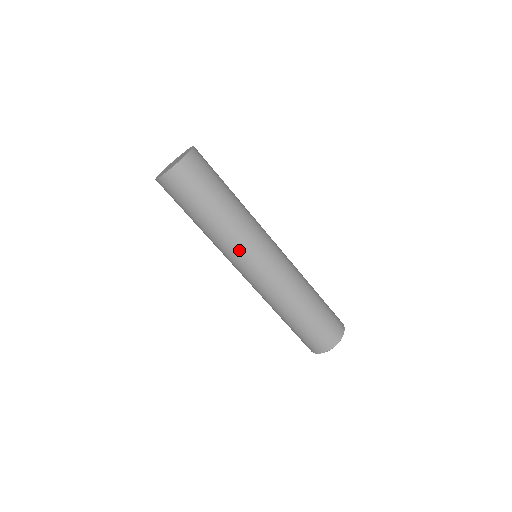
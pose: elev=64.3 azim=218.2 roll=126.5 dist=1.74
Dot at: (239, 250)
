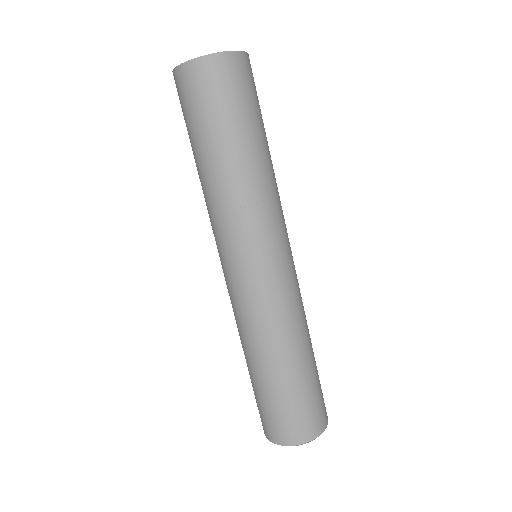
Dot at: (235, 229)
